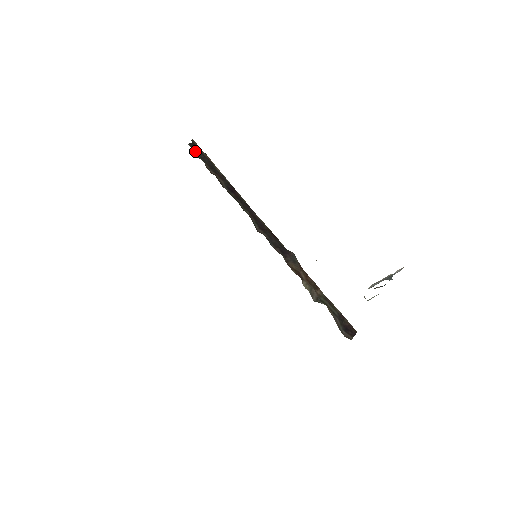
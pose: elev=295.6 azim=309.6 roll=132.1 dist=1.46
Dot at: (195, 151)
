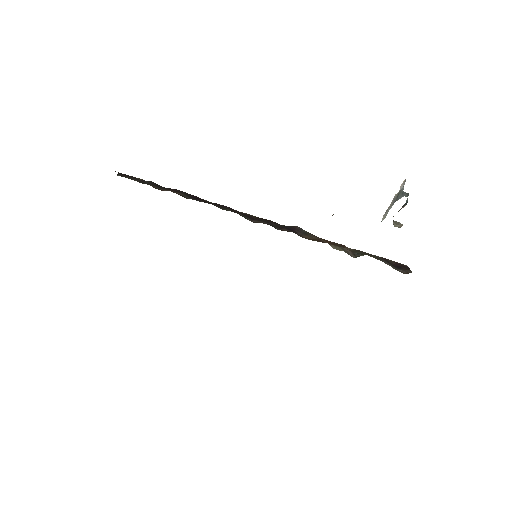
Dot at: (130, 178)
